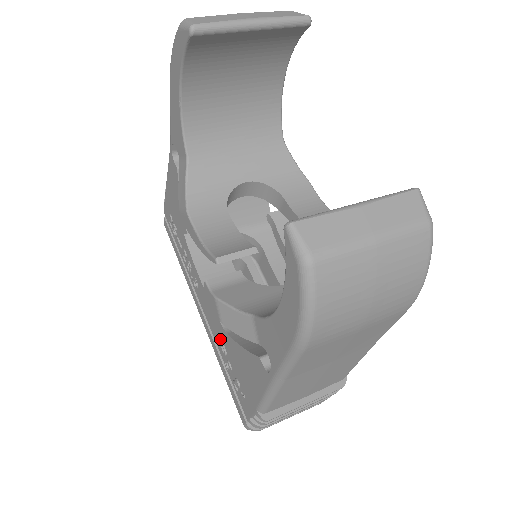
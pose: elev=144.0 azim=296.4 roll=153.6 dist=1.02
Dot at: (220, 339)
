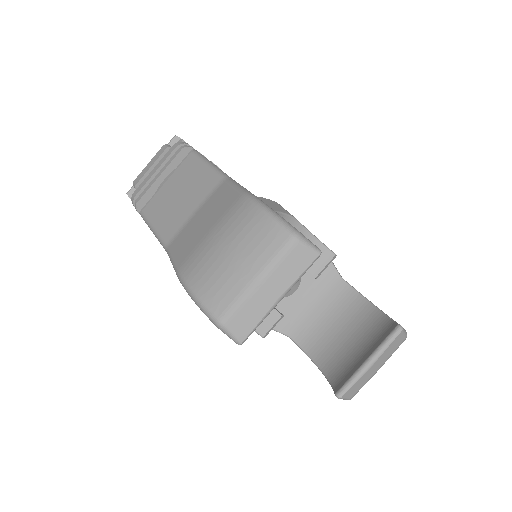
Dot at: occluded
